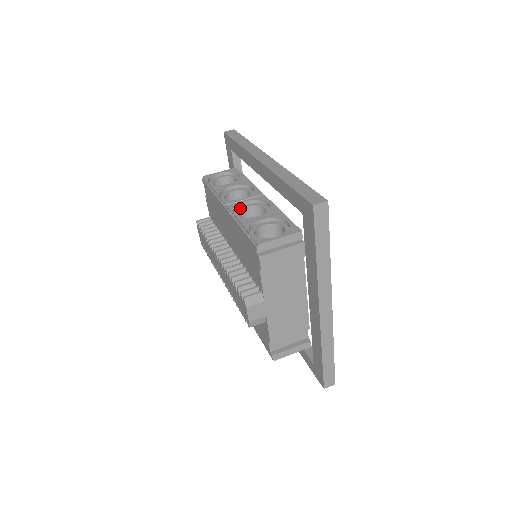
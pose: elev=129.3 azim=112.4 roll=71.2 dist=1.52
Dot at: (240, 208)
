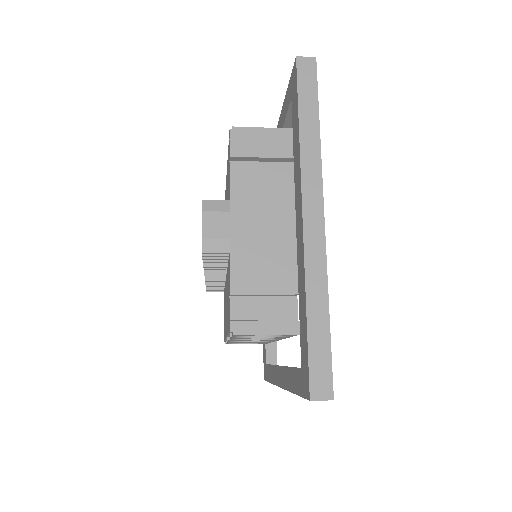
Dot at: occluded
